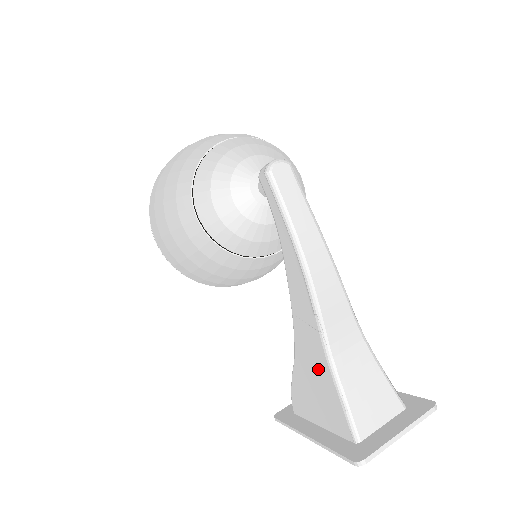
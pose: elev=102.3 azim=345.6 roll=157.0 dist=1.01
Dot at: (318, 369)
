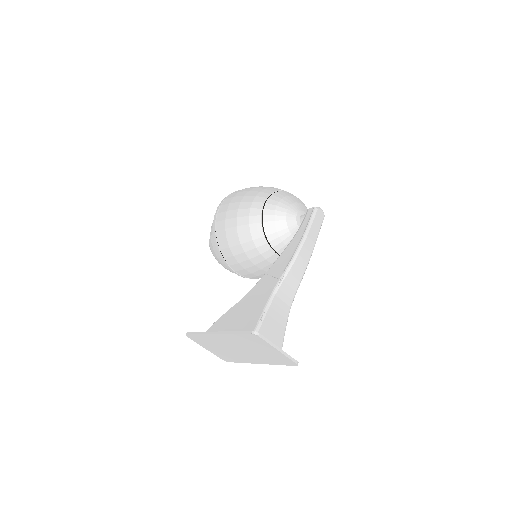
Dot at: (258, 301)
